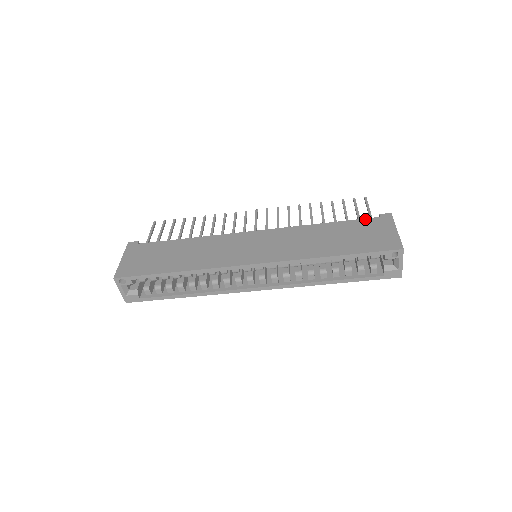
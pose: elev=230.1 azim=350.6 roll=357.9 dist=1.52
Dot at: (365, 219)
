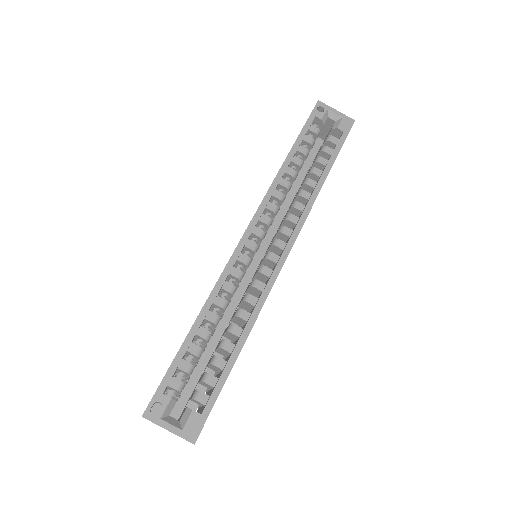
Dot at: occluded
